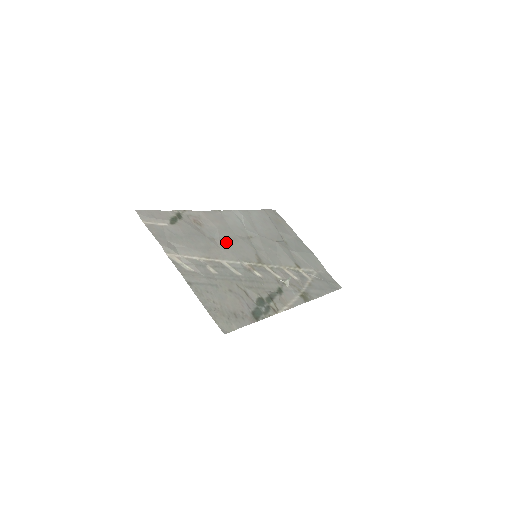
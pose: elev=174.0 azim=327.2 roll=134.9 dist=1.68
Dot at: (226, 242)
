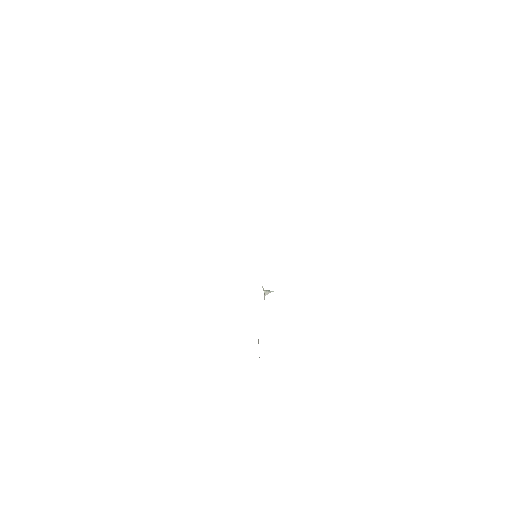
Dot at: occluded
